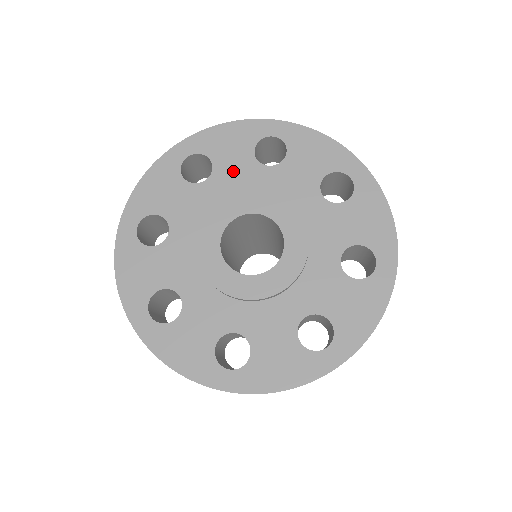
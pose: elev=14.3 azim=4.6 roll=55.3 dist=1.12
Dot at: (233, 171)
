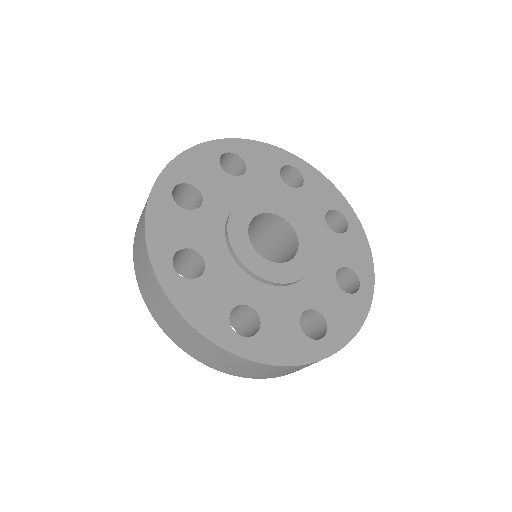
Dot at: (308, 202)
